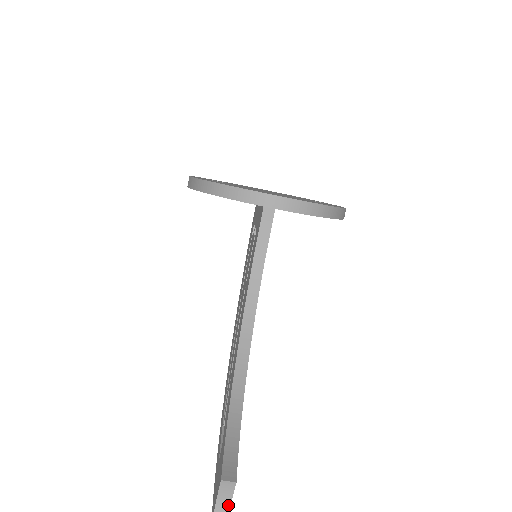
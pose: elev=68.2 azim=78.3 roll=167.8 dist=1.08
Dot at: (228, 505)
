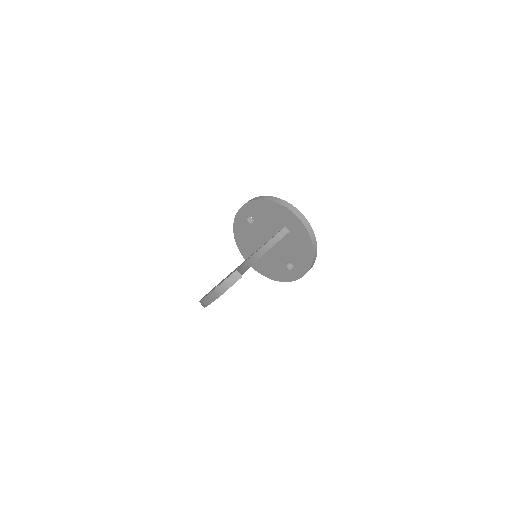
Dot at: (229, 287)
